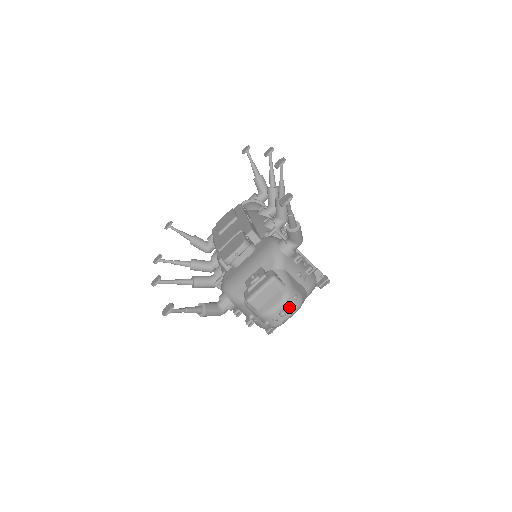
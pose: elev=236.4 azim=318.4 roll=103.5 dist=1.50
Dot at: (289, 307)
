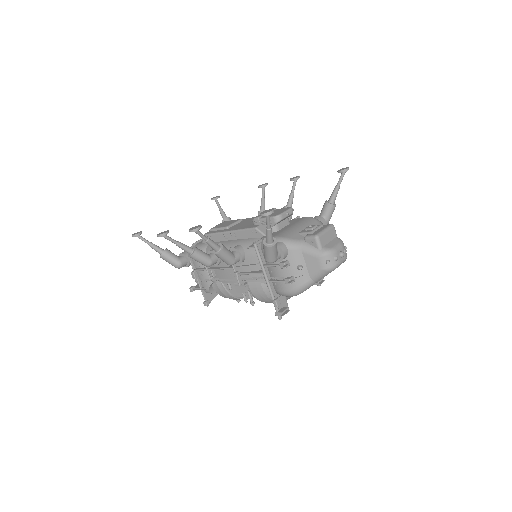
Dot at: (344, 251)
